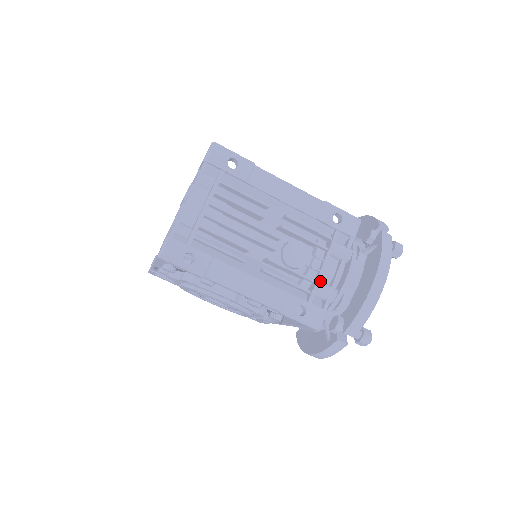
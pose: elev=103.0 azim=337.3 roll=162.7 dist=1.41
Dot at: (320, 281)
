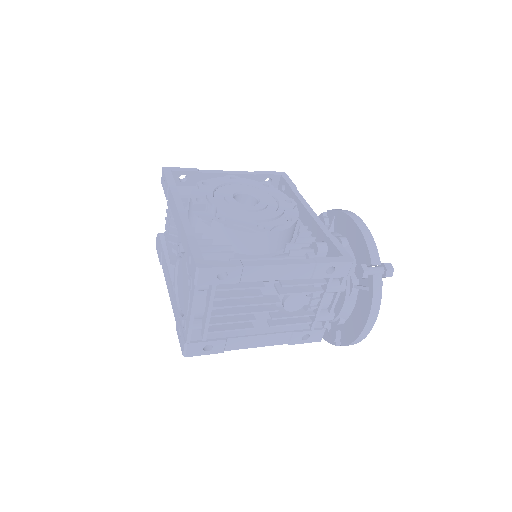
Dot at: (319, 313)
